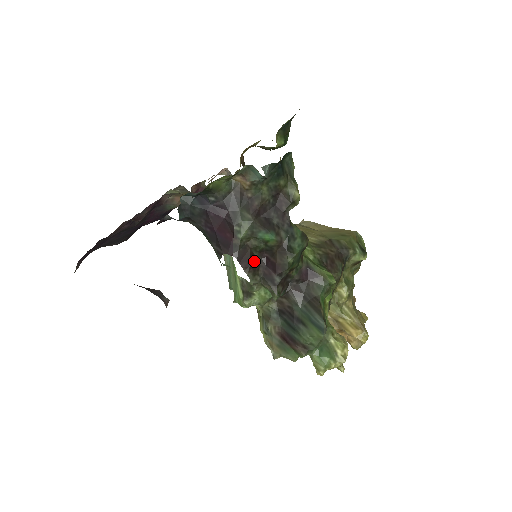
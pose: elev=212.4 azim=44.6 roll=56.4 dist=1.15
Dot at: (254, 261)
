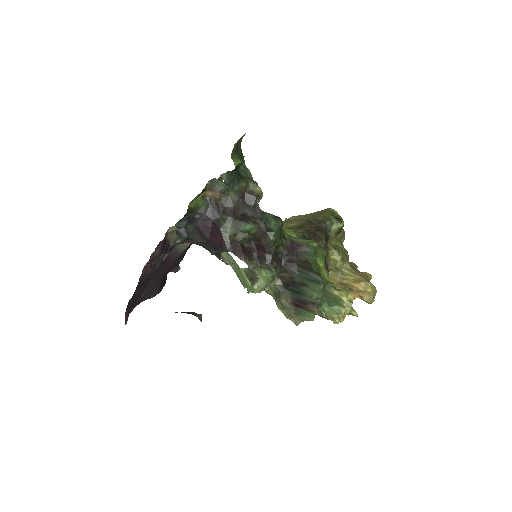
Dot at: (246, 250)
